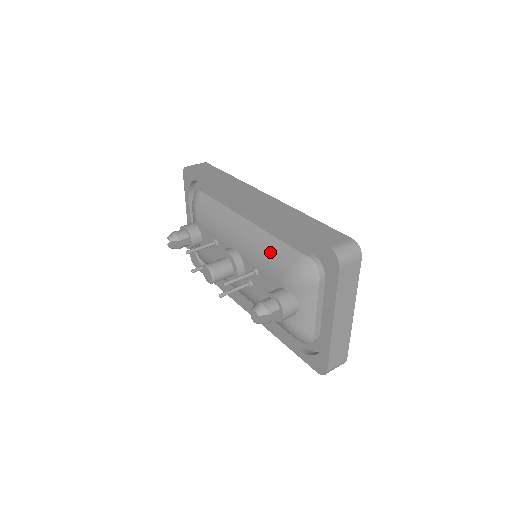
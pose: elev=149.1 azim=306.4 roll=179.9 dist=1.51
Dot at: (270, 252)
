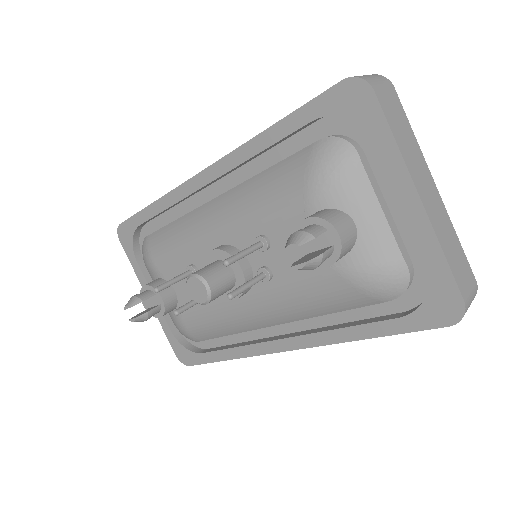
Dot at: (267, 189)
